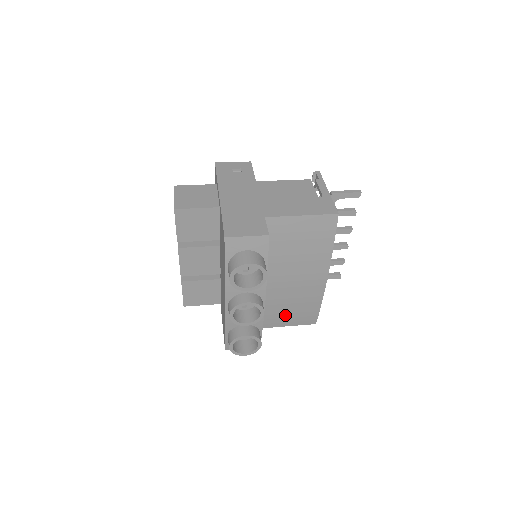
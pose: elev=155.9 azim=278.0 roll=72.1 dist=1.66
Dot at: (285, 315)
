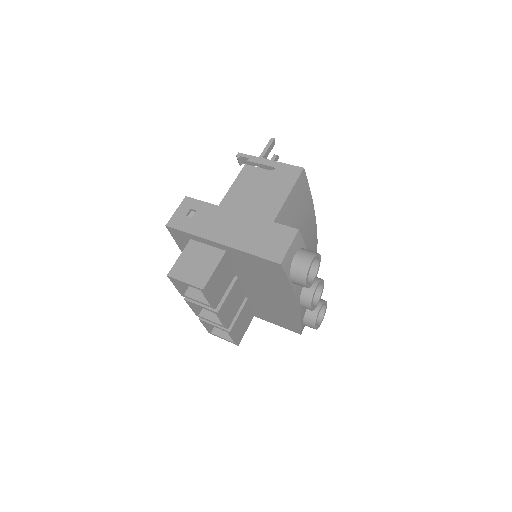
Dot at: occluded
